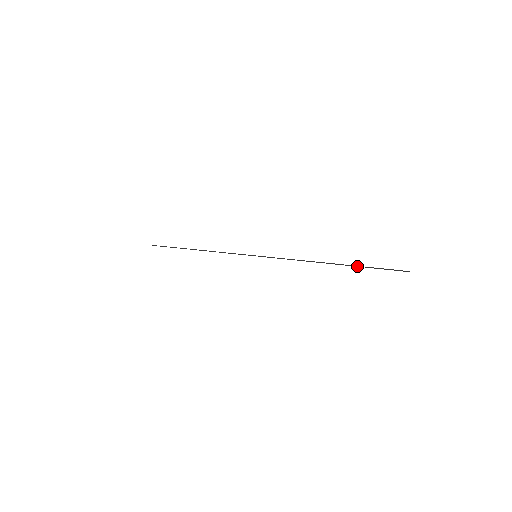
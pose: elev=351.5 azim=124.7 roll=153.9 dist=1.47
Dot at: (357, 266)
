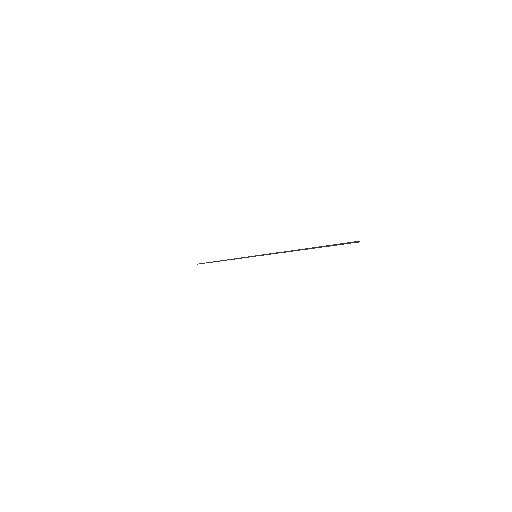
Dot at: (322, 246)
